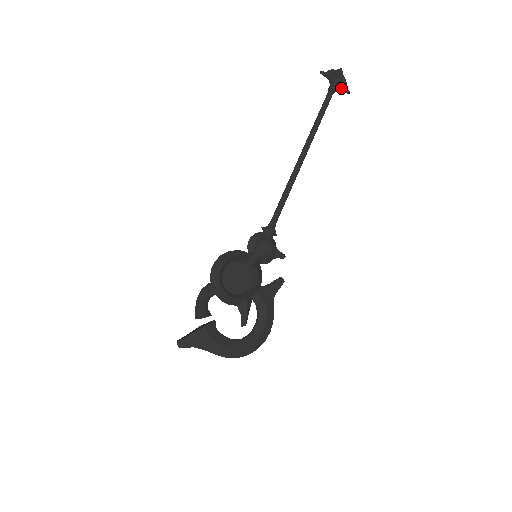
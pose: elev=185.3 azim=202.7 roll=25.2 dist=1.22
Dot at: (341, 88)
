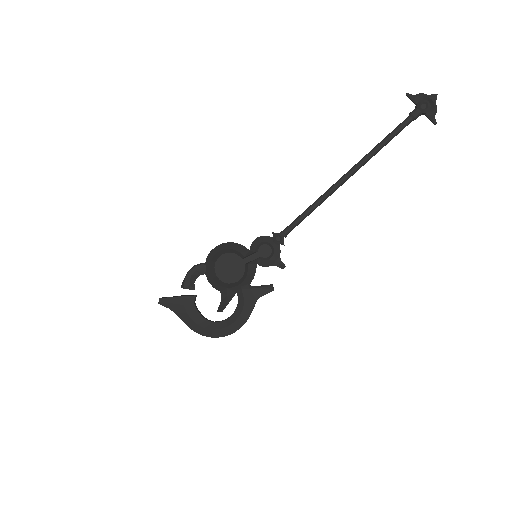
Dot at: (427, 116)
